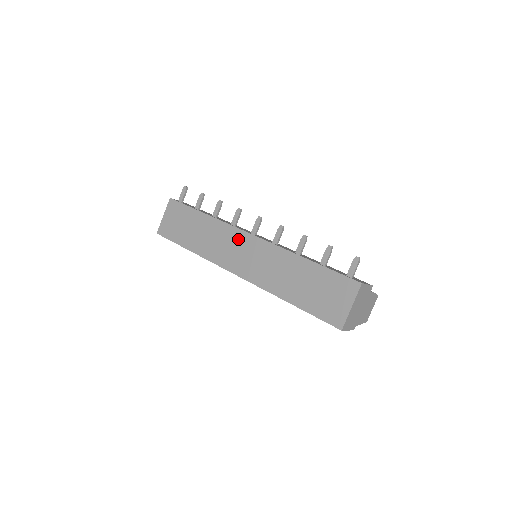
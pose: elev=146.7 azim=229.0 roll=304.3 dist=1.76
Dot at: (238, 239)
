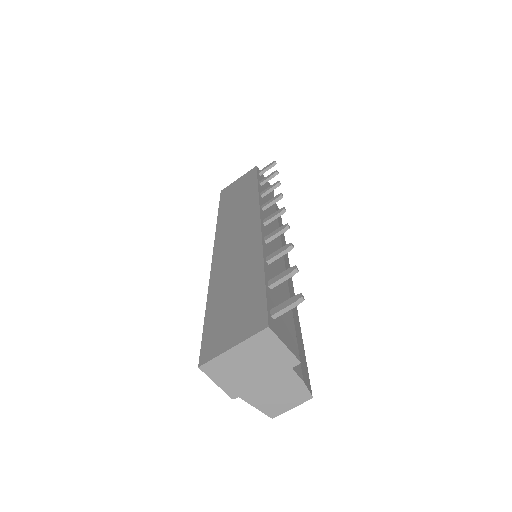
Dot at: (249, 219)
